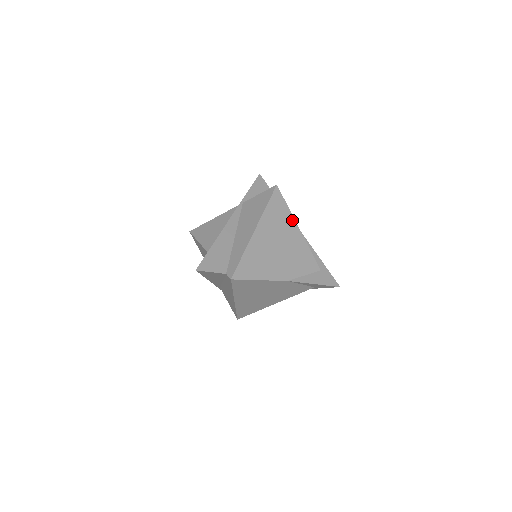
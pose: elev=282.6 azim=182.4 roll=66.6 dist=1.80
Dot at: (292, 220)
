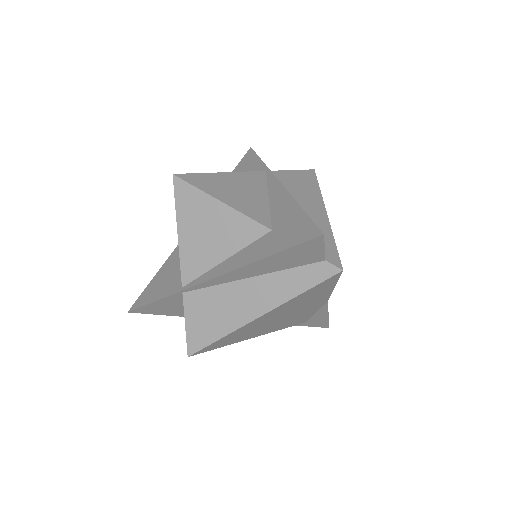
Dot at: occluded
